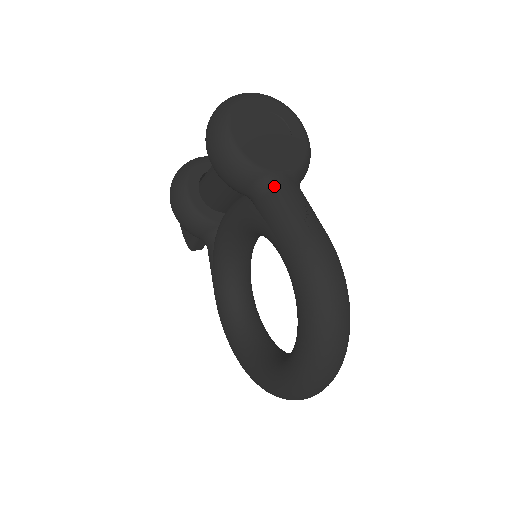
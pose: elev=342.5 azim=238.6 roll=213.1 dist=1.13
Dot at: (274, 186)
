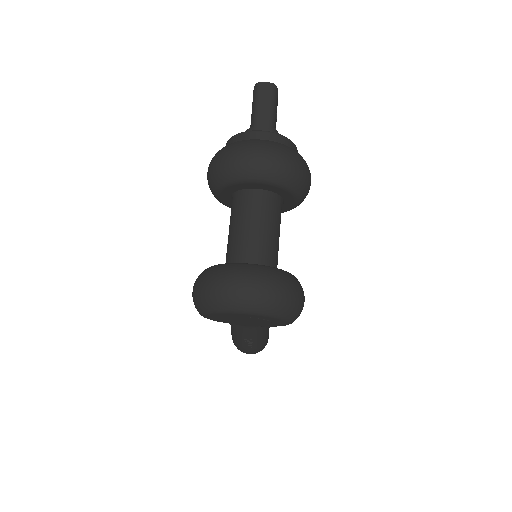
Dot at: occluded
